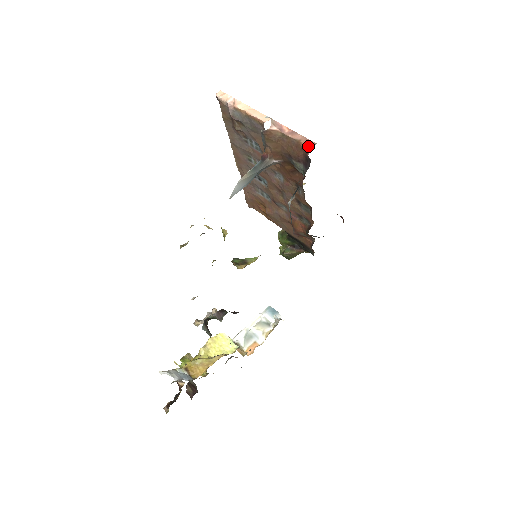
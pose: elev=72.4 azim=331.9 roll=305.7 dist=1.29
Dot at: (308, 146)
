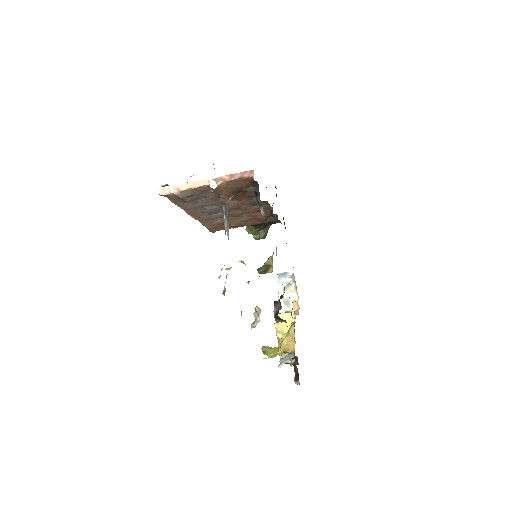
Dot at: (250, 176)
